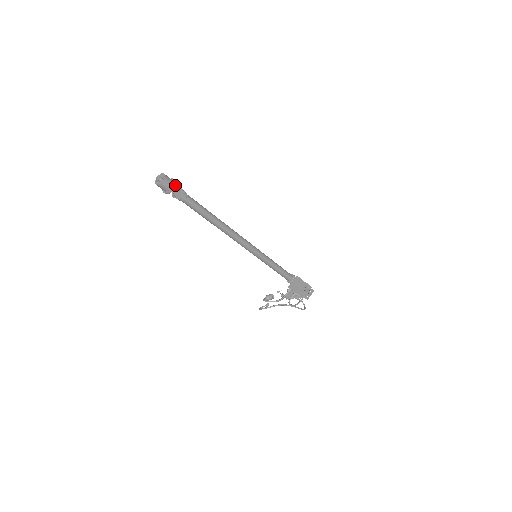
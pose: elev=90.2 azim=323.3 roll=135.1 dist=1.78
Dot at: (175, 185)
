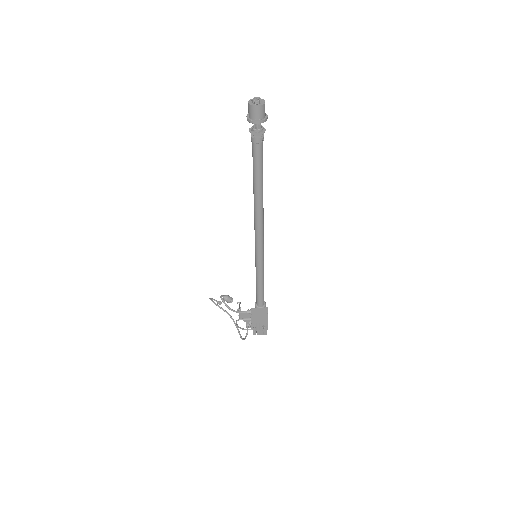
Dot at: (263, 121)
